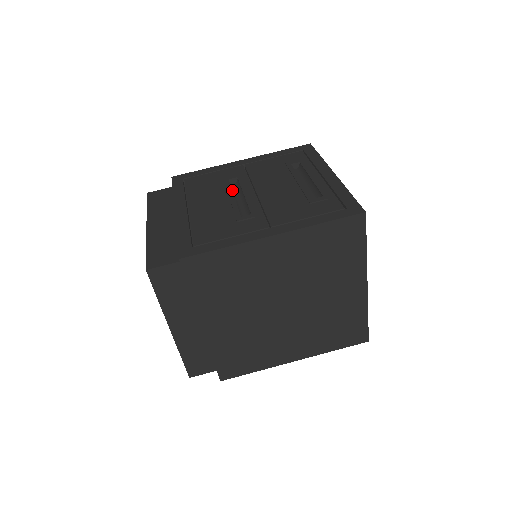
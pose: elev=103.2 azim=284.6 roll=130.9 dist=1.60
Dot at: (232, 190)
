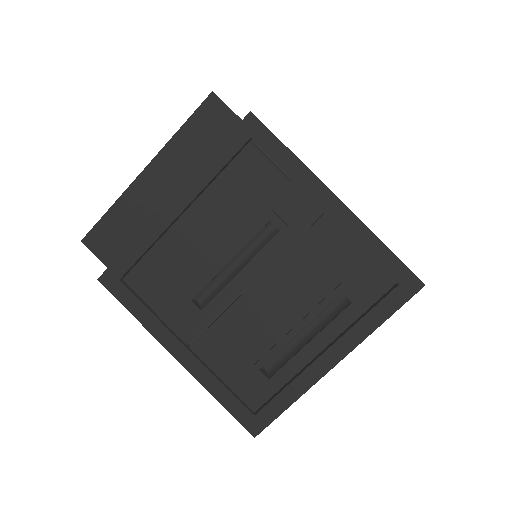
Dot at: (257, 236)
